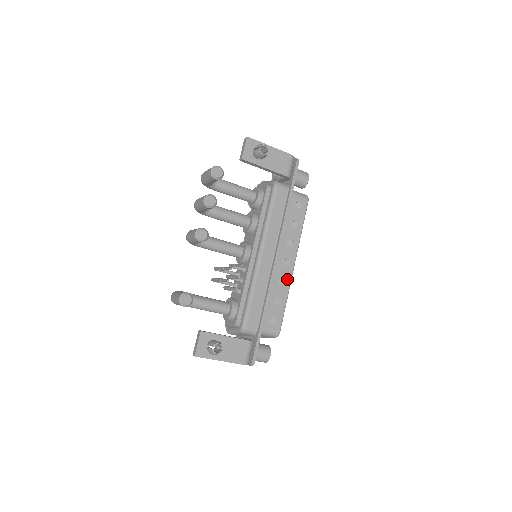
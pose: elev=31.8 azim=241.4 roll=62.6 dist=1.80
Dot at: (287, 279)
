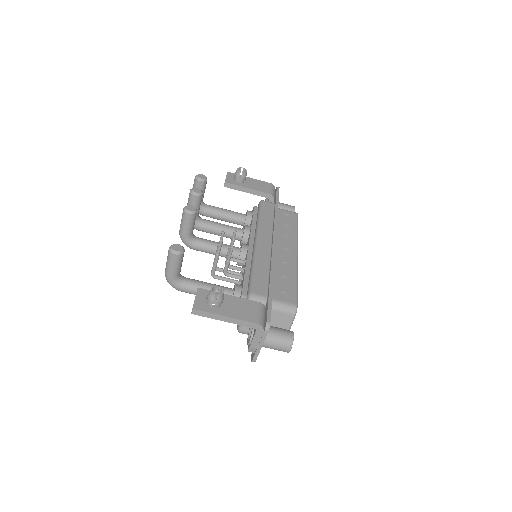
Dot at: (292, 263)
